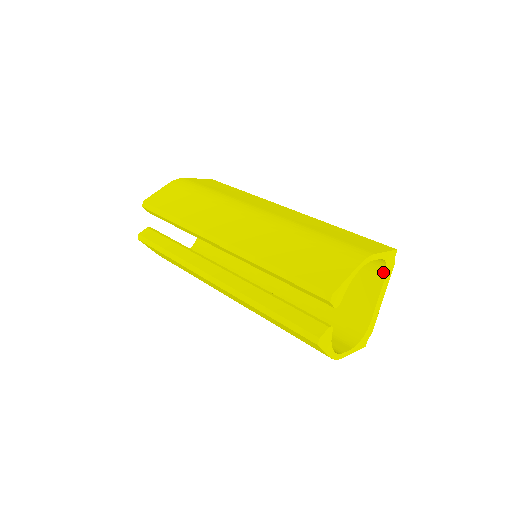
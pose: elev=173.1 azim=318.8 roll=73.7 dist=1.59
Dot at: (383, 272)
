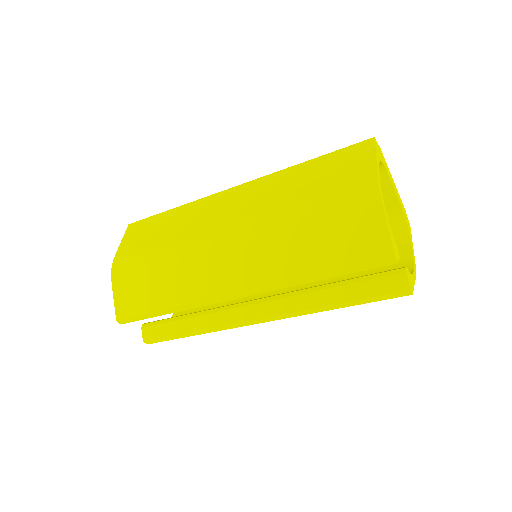
Dot at: (380, 167)
